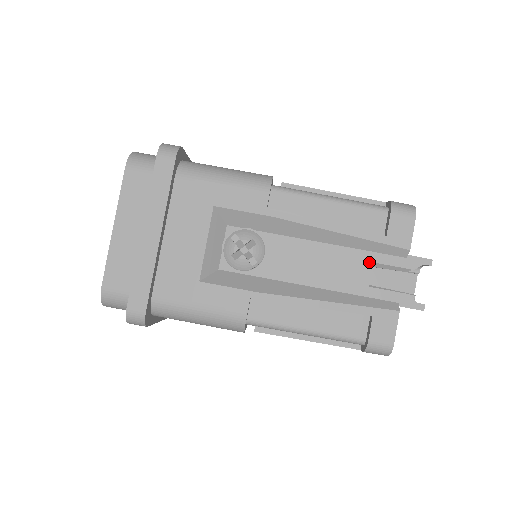
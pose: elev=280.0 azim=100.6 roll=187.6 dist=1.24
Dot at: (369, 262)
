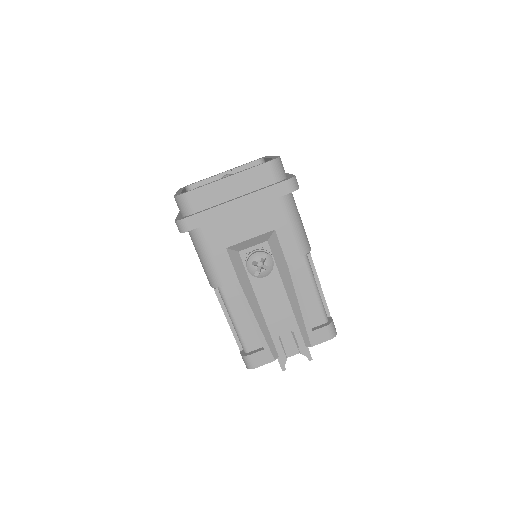
Dot at: (292, 329)
